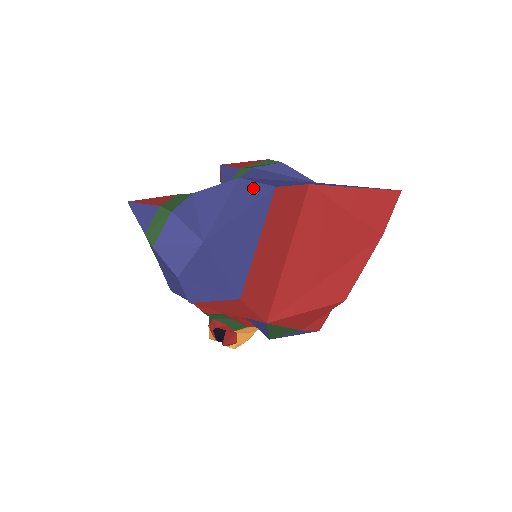
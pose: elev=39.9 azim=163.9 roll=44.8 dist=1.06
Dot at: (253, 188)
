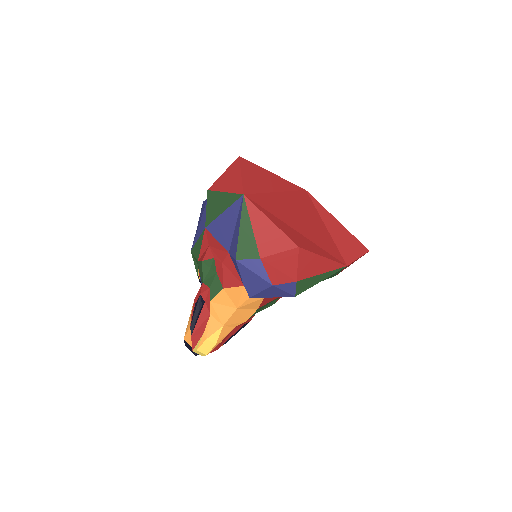
Dot at: occluded
